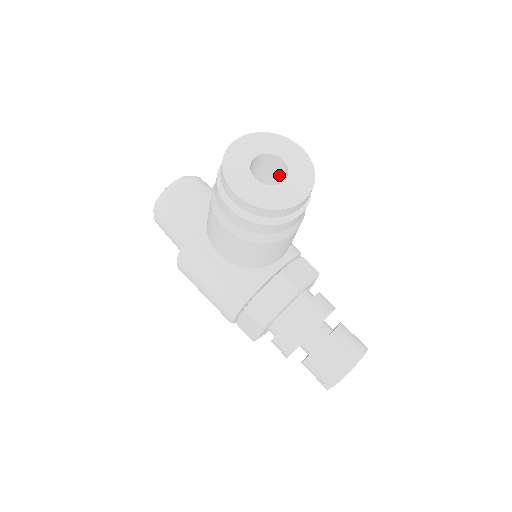
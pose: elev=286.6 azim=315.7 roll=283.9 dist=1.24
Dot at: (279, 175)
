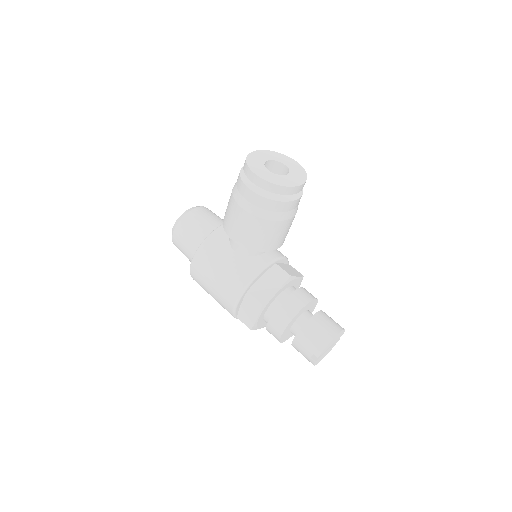
Dot at: occluded
